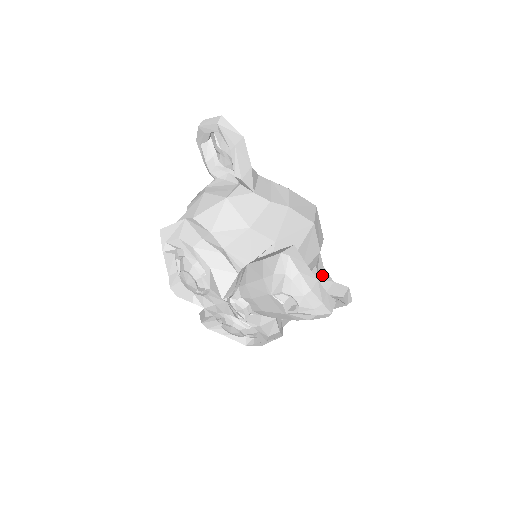
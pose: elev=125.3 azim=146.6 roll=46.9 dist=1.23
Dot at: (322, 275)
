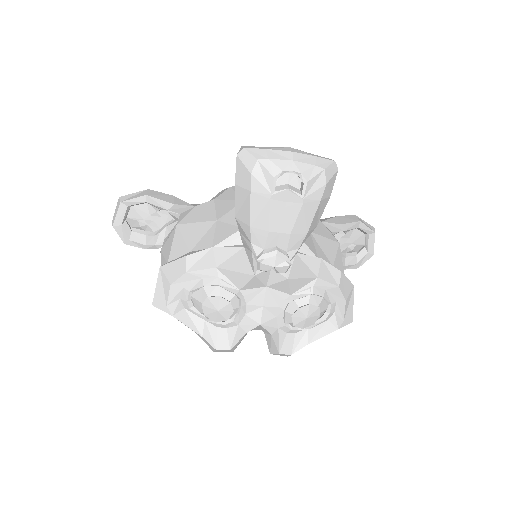
Dot at: (322, 220)
